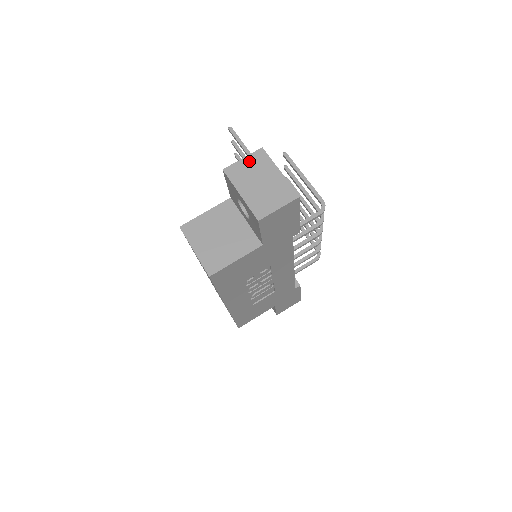
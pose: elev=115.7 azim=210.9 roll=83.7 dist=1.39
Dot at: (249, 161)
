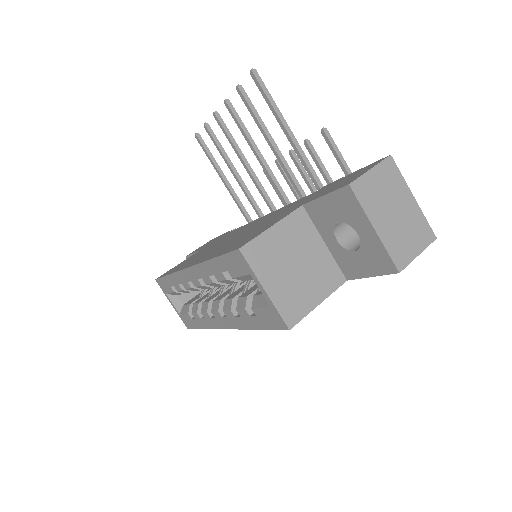
Dot at: (379, 175)
